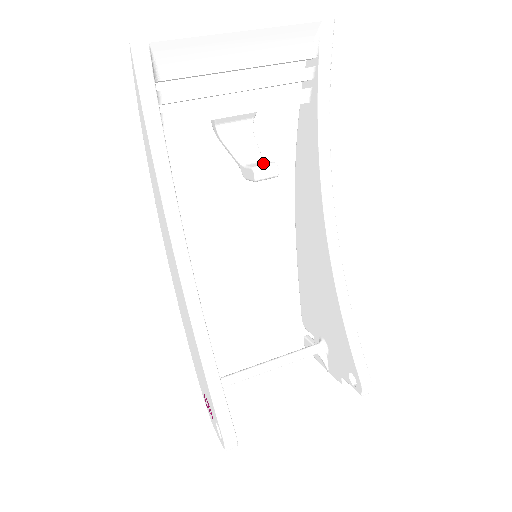
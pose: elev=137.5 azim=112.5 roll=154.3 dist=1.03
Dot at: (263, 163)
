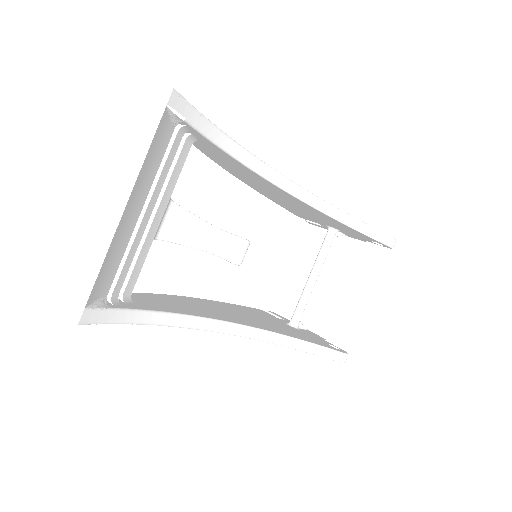
Dot at: (229, 244)
